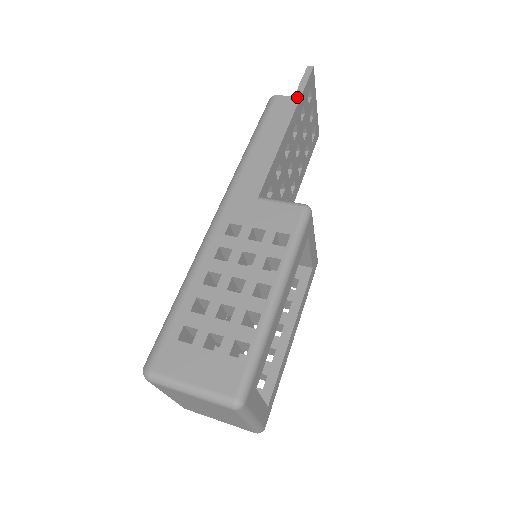
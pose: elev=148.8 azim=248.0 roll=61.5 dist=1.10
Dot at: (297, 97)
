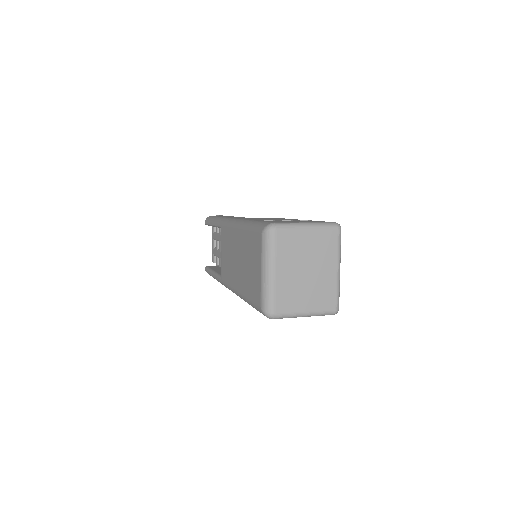
Dot at: occluded
